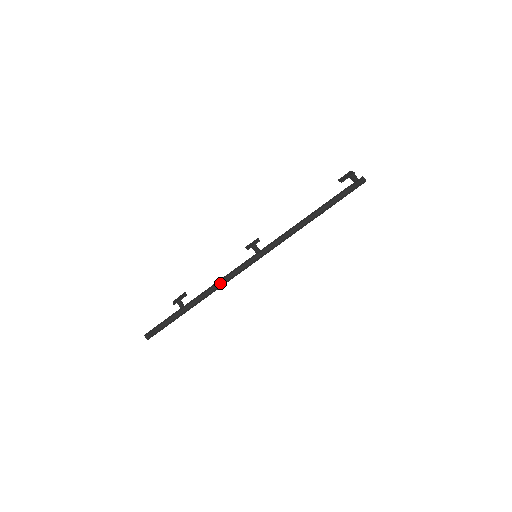
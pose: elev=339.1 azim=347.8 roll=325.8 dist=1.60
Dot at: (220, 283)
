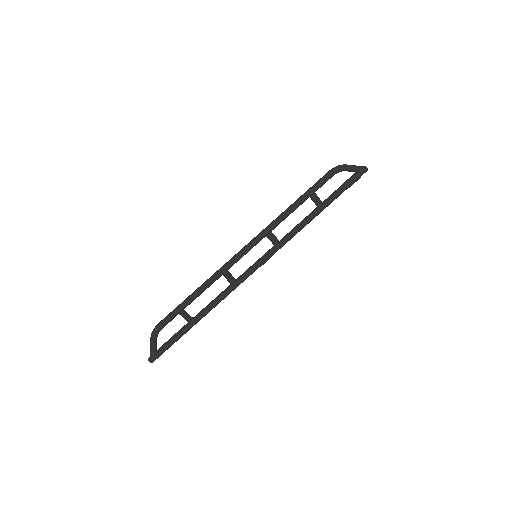
Dot at: (212, 276)
